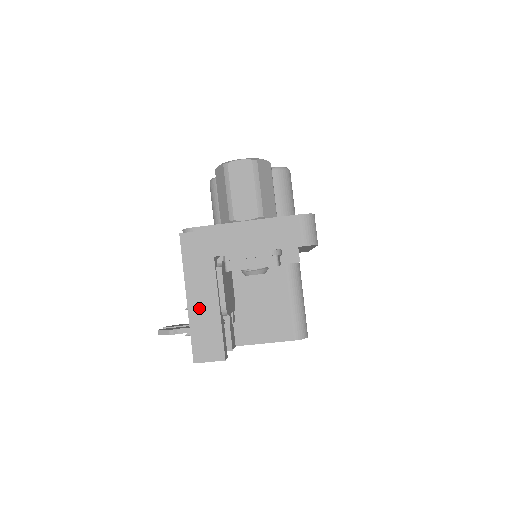
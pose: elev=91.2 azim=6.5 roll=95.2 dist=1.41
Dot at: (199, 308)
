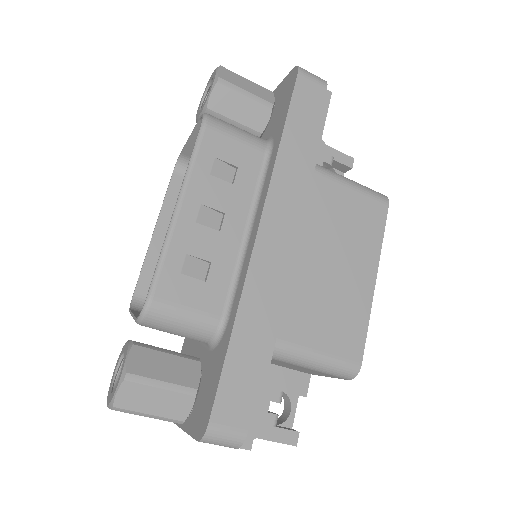
Dot at: occluded
